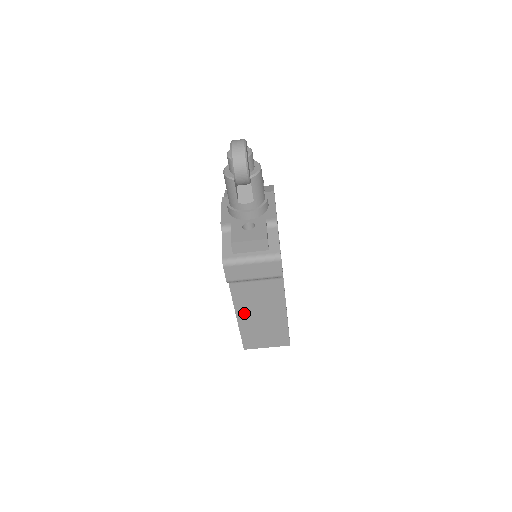
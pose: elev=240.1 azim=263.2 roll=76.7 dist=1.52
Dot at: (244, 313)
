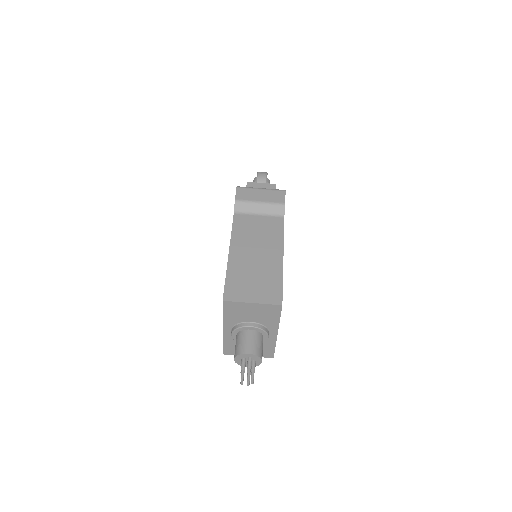
Dot at: (238, 248)
